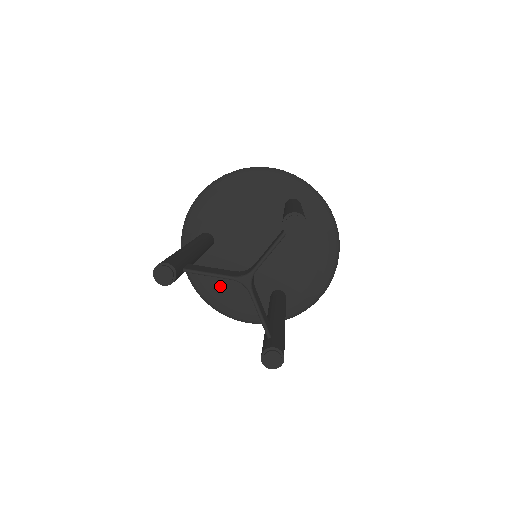
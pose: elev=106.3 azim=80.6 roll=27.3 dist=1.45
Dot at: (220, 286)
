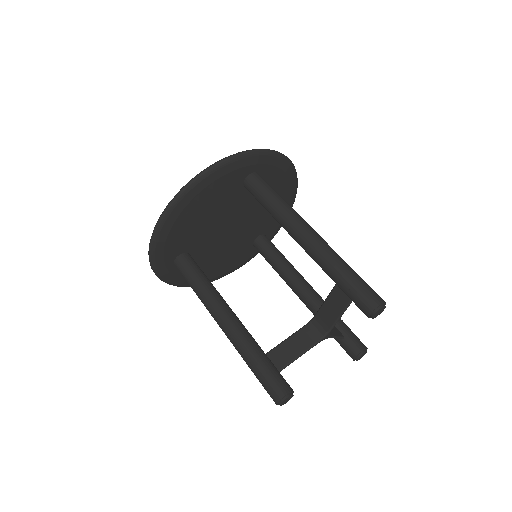
Dot at: (209, 271)
